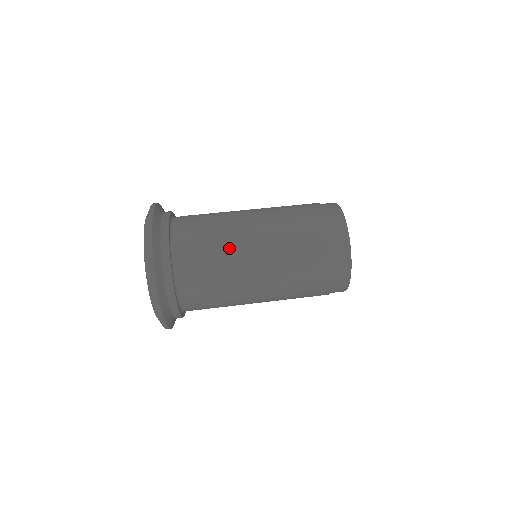
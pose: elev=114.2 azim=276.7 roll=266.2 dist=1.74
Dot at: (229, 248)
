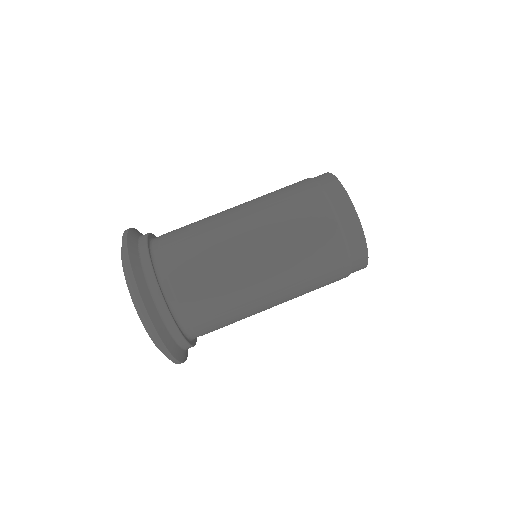
Dot at: (220, 253)
